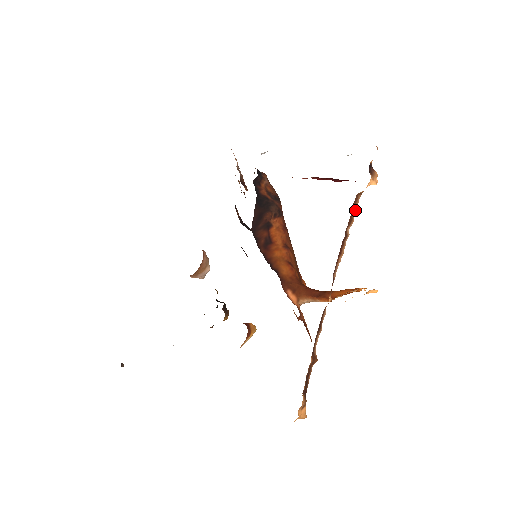
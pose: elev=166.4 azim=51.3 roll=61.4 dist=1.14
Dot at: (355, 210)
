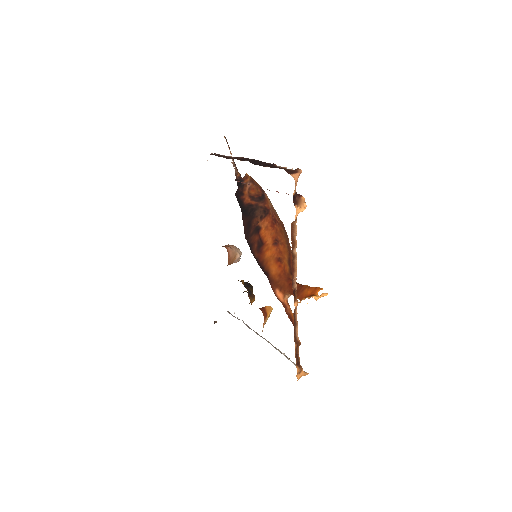
Dot at: (295, 234)
